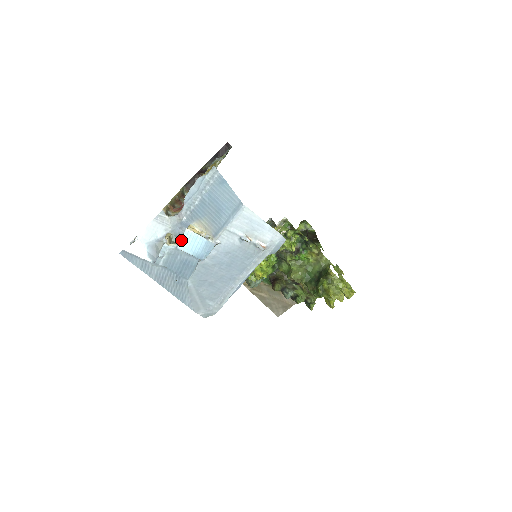
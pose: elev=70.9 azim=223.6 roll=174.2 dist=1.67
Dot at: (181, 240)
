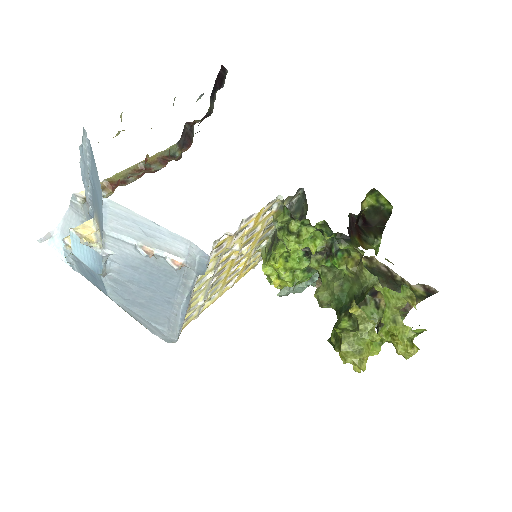
Dot at: (71, 244)
